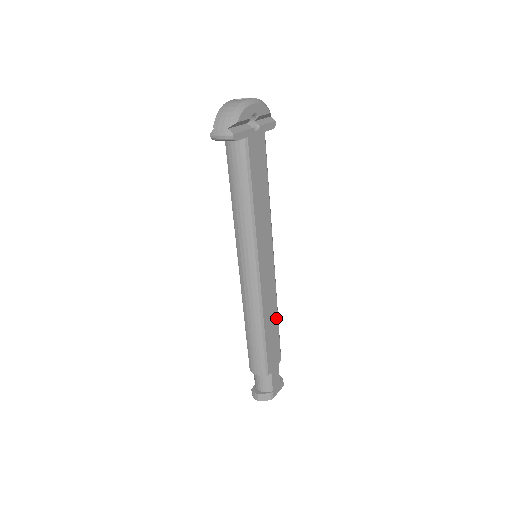
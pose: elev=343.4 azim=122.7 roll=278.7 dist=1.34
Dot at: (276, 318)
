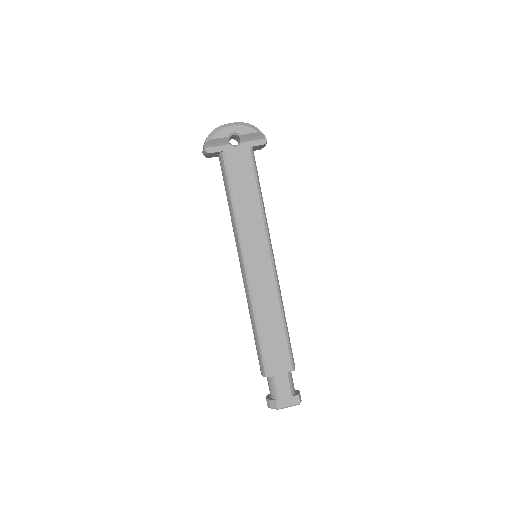
Dot at: (280, 321)
